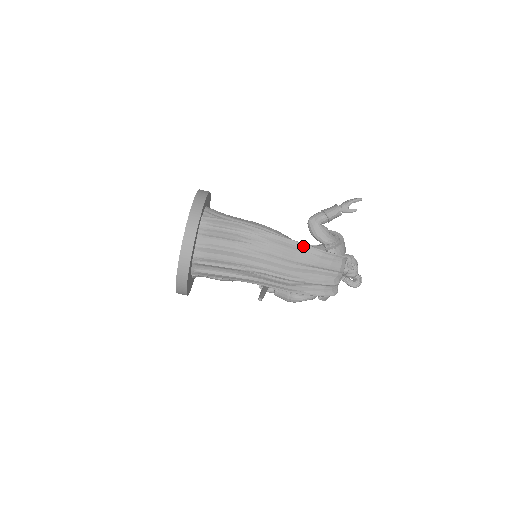
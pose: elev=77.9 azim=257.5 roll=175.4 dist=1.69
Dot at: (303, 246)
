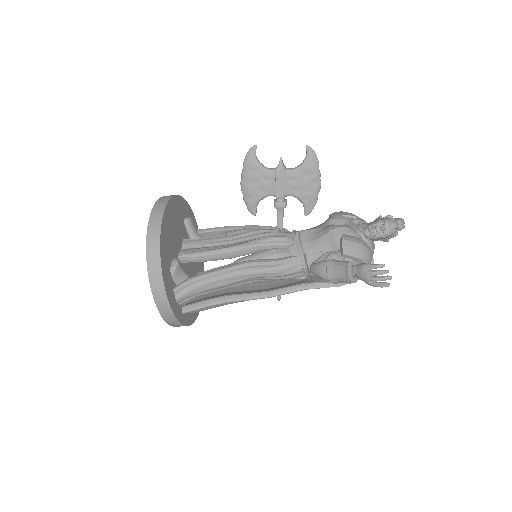
Dot at: (310, 288)
